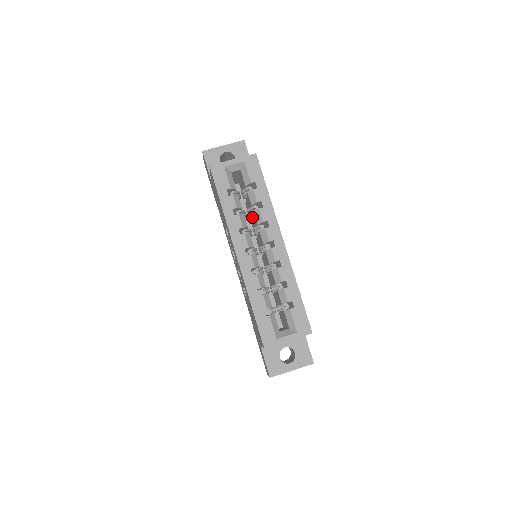
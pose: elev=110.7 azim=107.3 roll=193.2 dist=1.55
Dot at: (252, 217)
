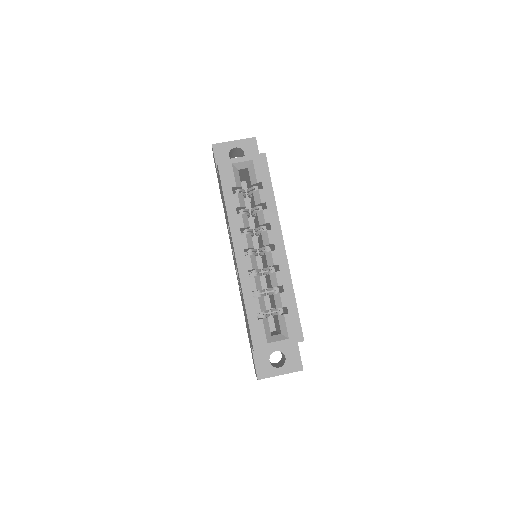
Dot at: (255, 217)
